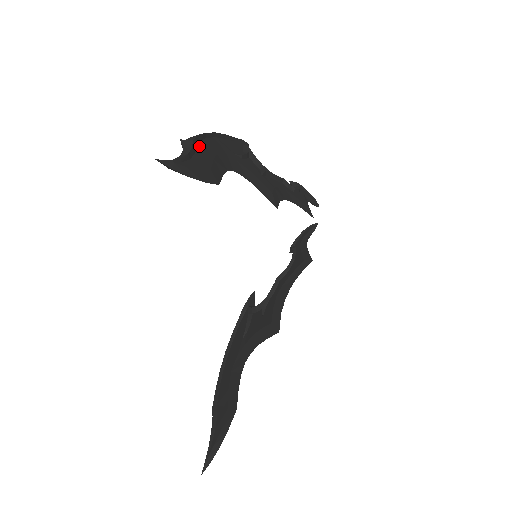
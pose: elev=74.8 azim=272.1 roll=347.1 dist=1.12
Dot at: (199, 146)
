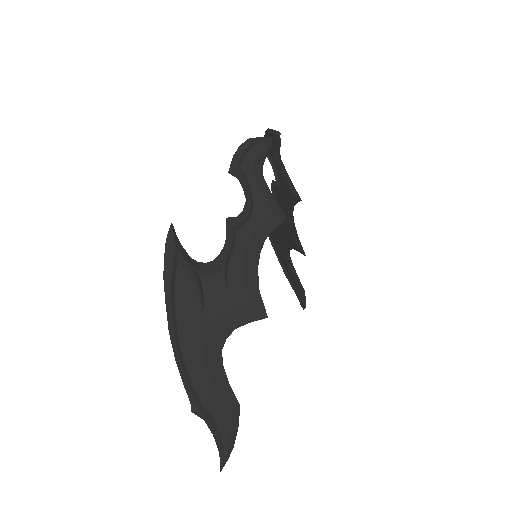
Dot at: (200, 394)
